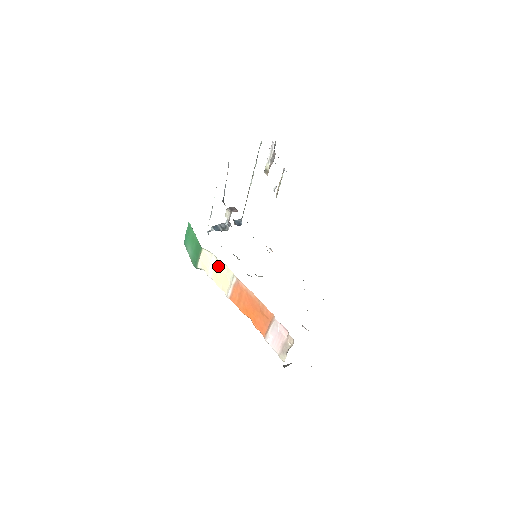
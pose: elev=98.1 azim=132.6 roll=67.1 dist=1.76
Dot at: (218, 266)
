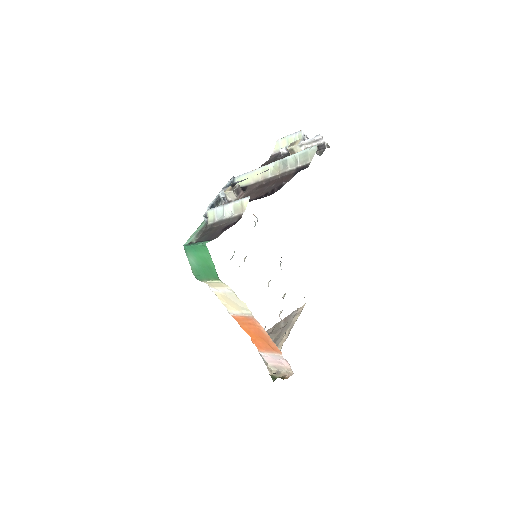
Dot at: (232, 297)
